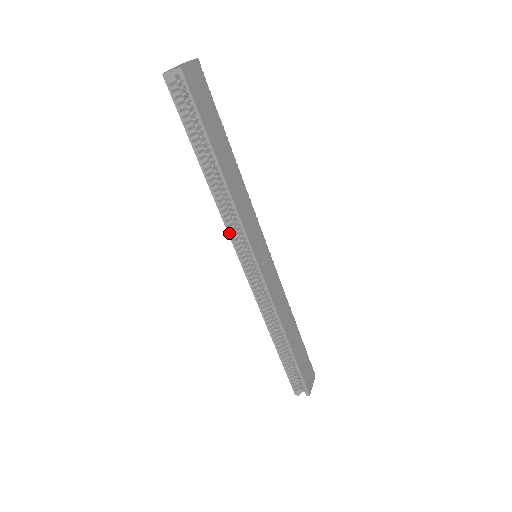
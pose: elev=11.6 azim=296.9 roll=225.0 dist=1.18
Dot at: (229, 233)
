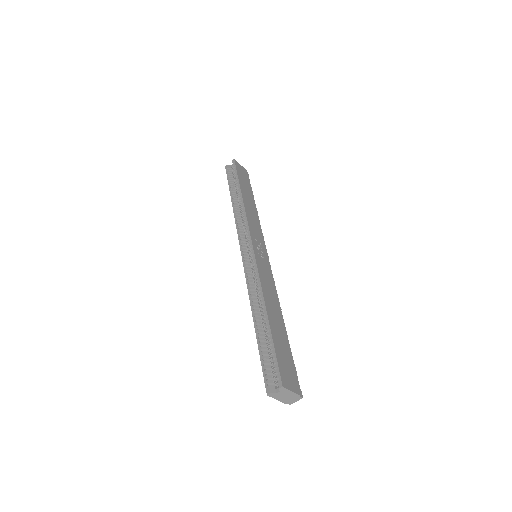
Dot at: (238, 230)
